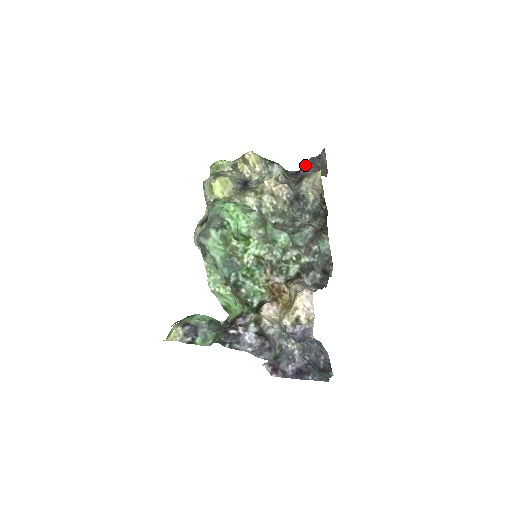
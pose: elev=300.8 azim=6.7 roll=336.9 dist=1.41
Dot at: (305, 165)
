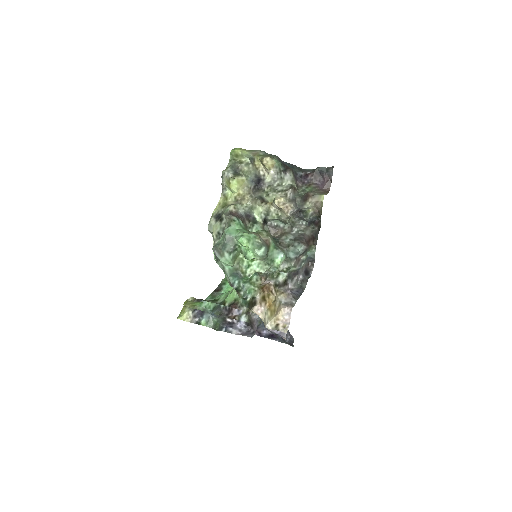
Dot at: (314, 172)
